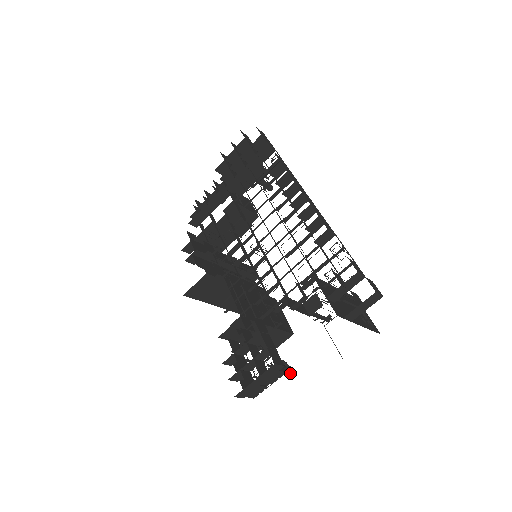
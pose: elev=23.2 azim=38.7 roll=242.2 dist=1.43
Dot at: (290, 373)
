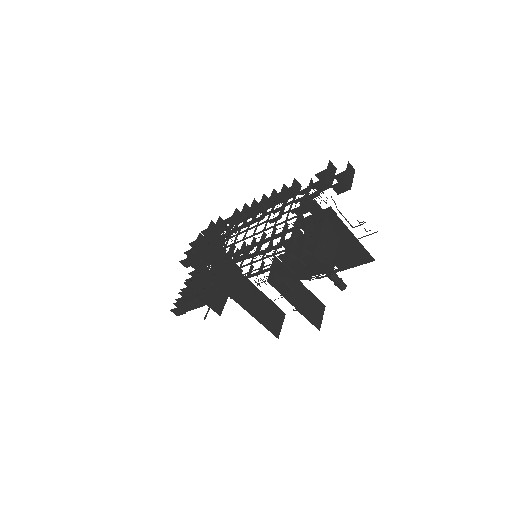
Dot at: (345, 285)
